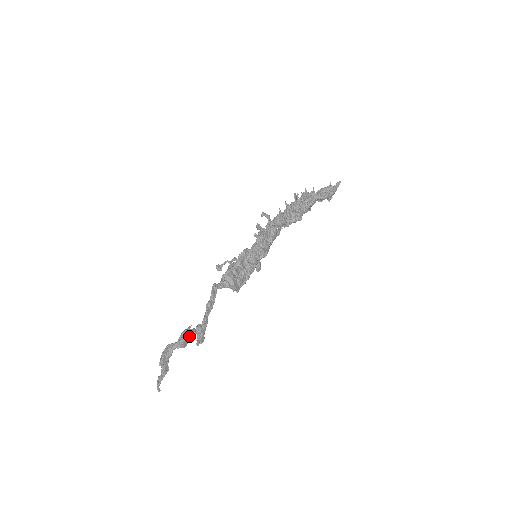
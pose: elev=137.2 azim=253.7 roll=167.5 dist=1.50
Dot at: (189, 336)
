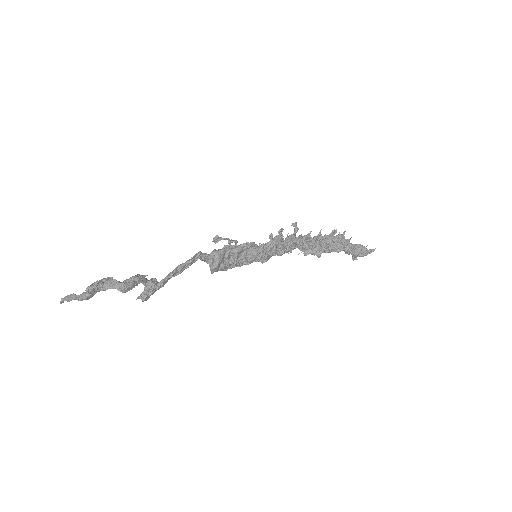
Dot at: (137, 284)
